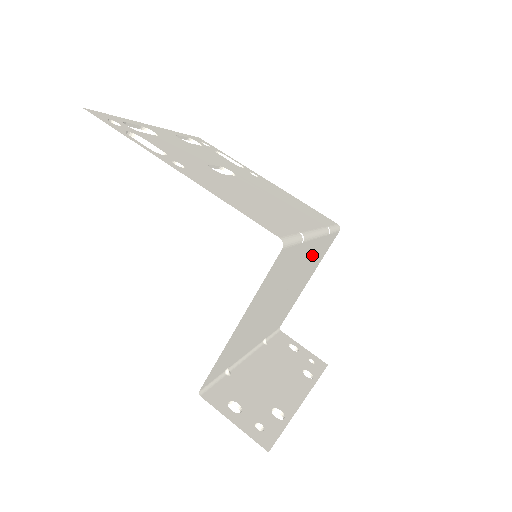
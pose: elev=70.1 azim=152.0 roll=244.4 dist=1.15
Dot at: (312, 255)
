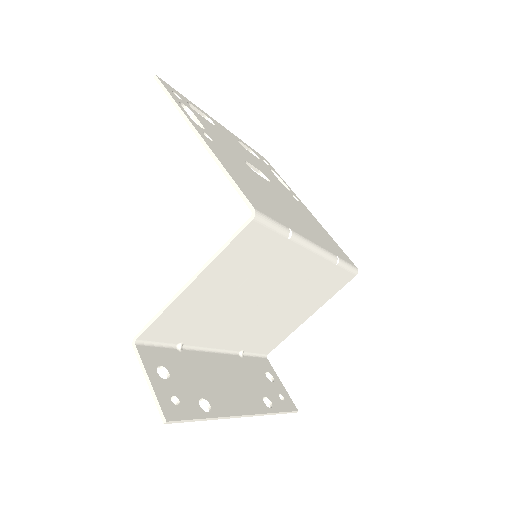
Dot at: (310, 276)
